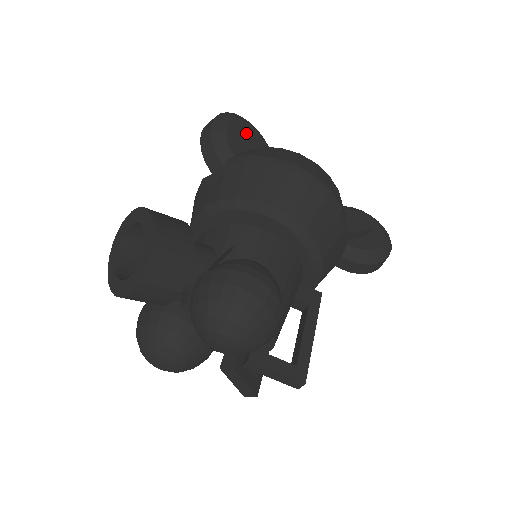
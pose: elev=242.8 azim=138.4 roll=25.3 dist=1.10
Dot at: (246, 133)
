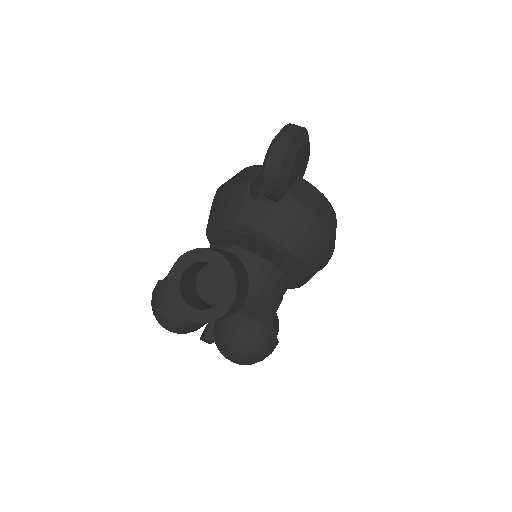
Dot at: (304, 154)
